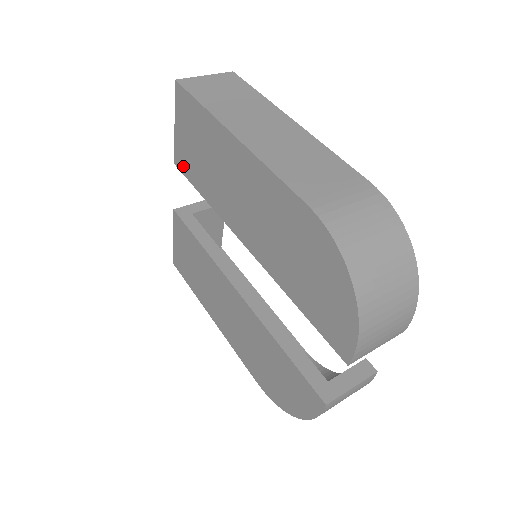
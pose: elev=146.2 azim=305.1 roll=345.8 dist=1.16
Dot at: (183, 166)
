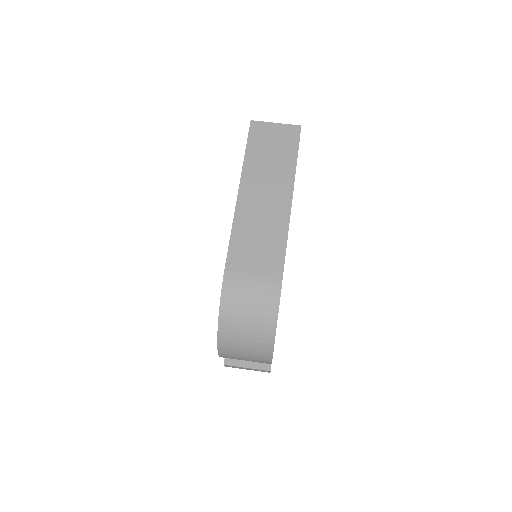
Dot at: occluded
